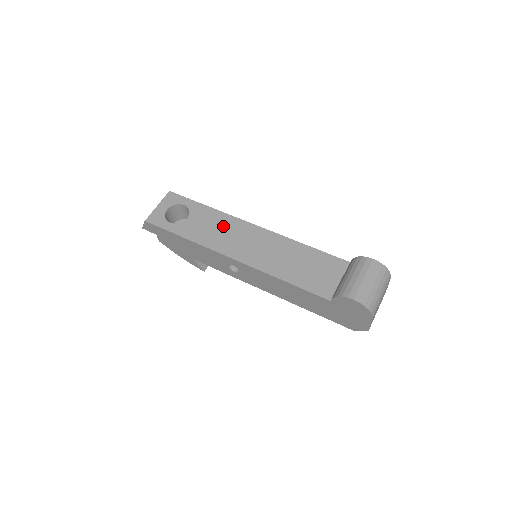
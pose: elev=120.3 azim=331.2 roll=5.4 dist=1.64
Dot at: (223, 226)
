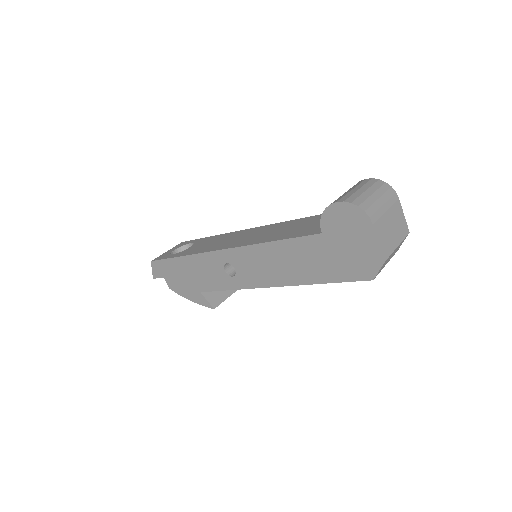
Dot at: (221, 239)
